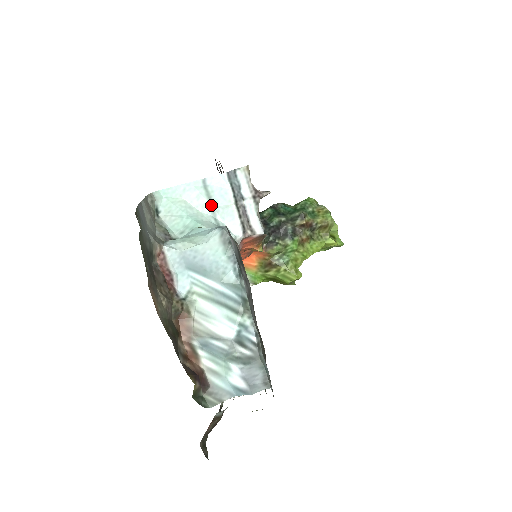
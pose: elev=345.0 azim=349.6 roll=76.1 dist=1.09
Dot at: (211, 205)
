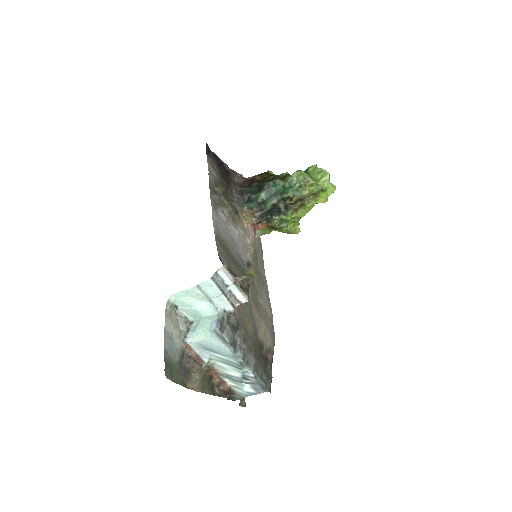
Dot at: (207, 298)
